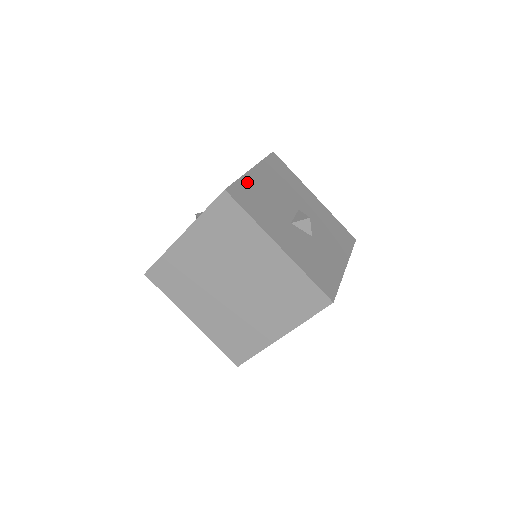
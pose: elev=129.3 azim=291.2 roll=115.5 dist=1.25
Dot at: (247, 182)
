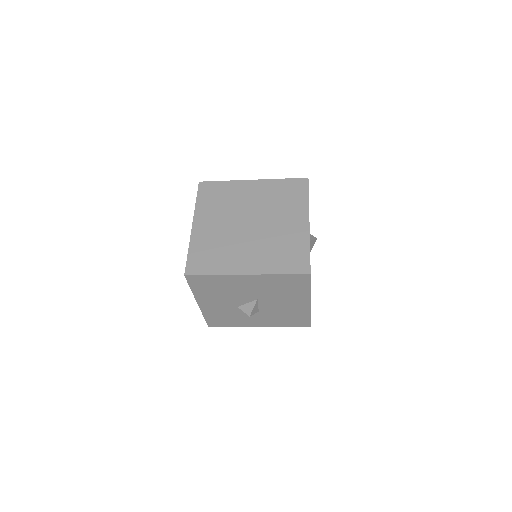
Dot at: occluded
